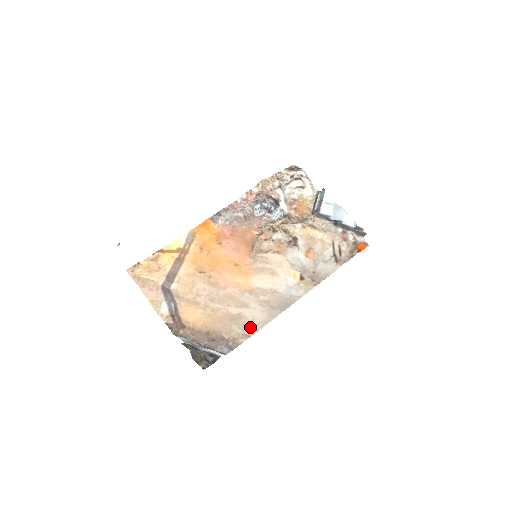
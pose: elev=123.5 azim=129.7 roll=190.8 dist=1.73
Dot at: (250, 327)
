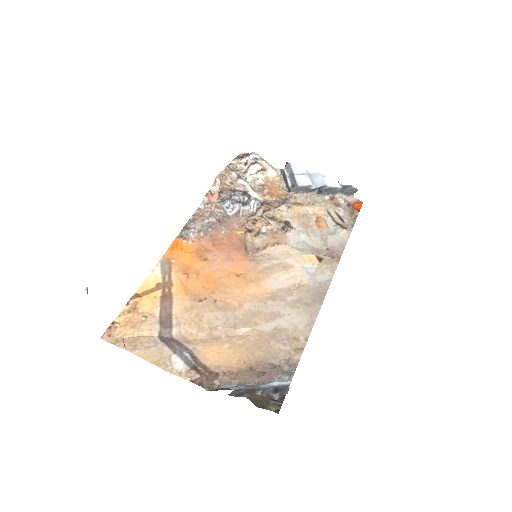
Dot at: (297, 338)
